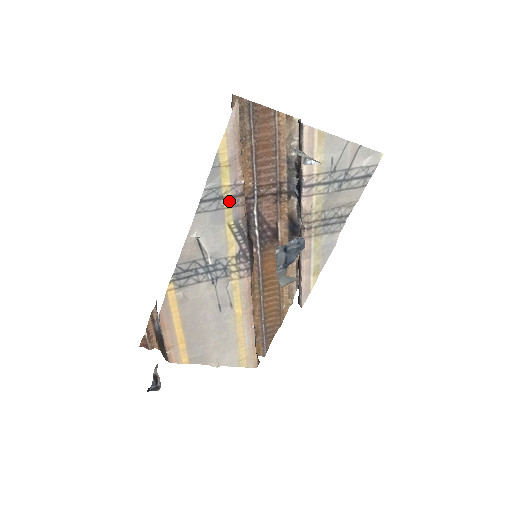
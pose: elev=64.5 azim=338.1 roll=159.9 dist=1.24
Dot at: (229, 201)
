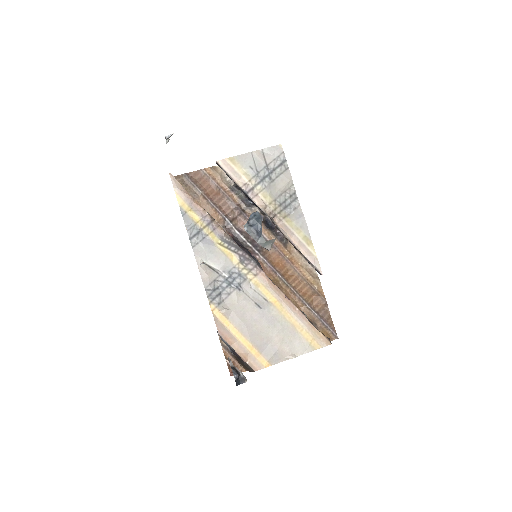
Dot at: (207, 229)
